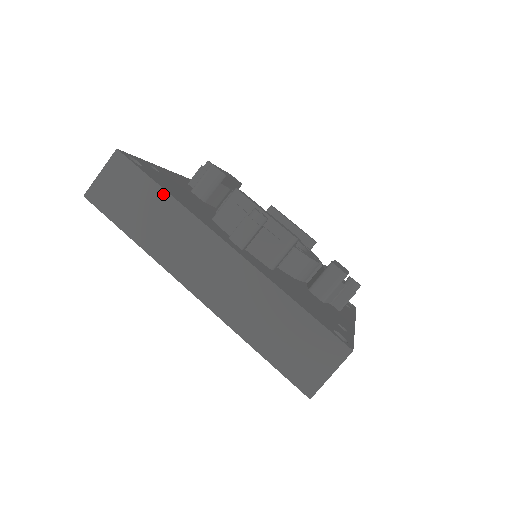
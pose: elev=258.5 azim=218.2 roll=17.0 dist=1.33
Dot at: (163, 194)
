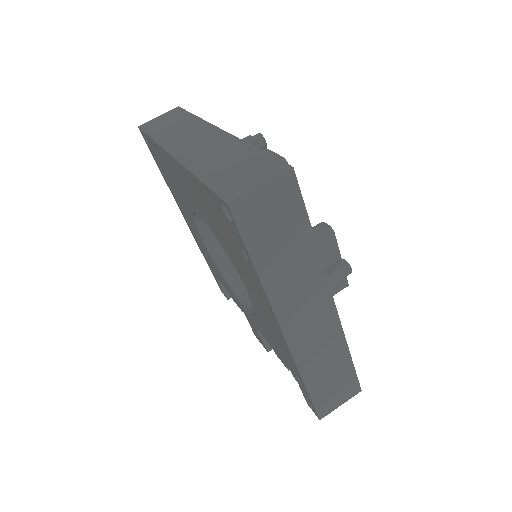
Dot at: (192, 117)
